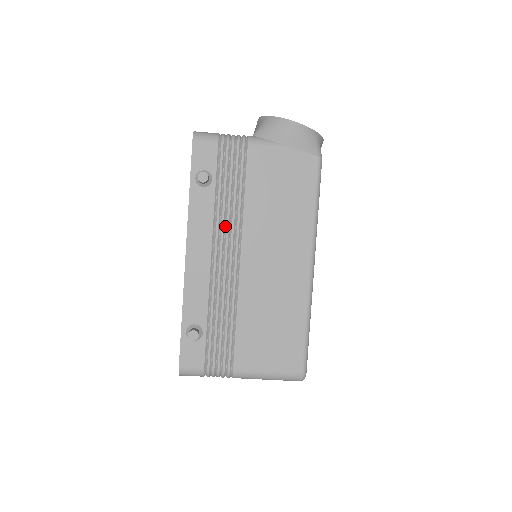
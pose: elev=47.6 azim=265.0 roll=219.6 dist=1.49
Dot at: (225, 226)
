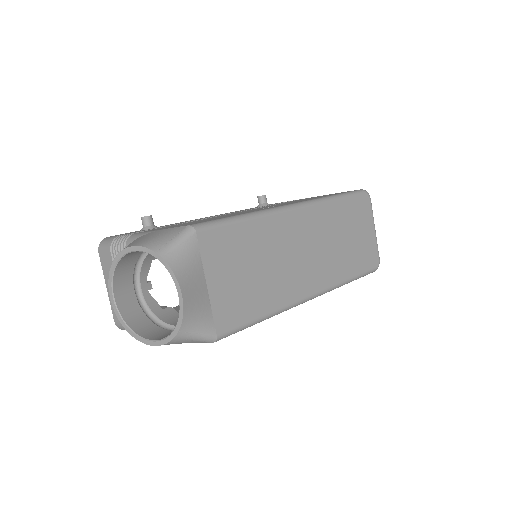
Dot at: occluded
